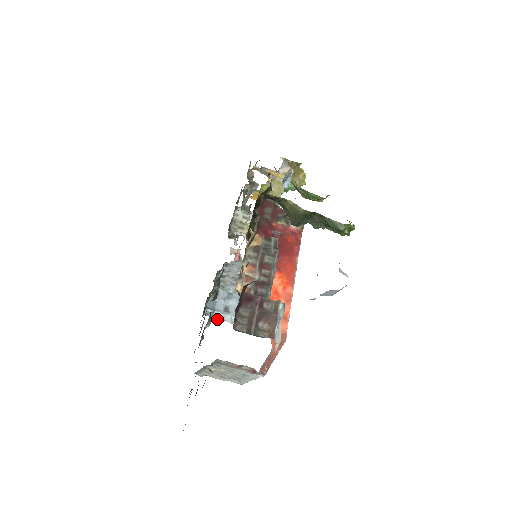
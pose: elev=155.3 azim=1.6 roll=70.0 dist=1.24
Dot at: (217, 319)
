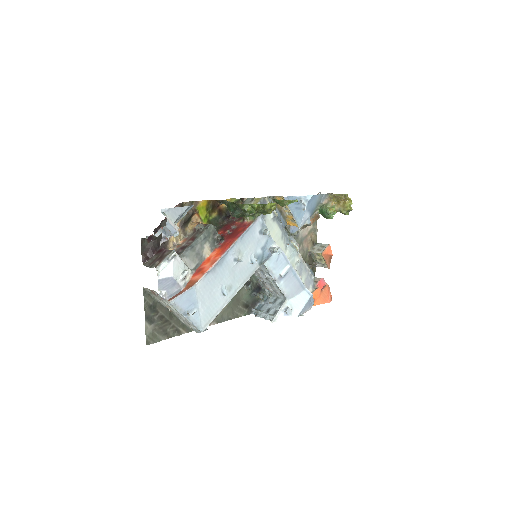
Dot at: occluded
